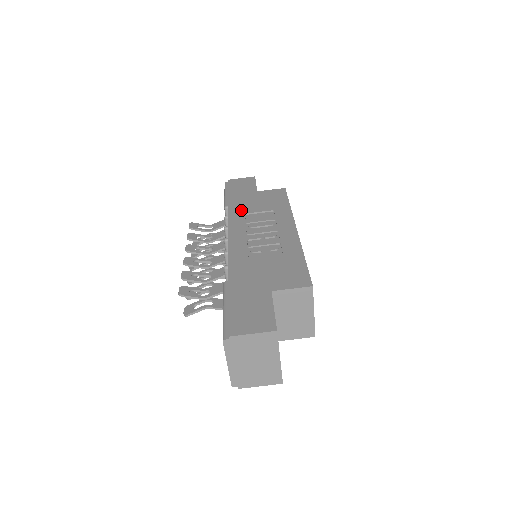
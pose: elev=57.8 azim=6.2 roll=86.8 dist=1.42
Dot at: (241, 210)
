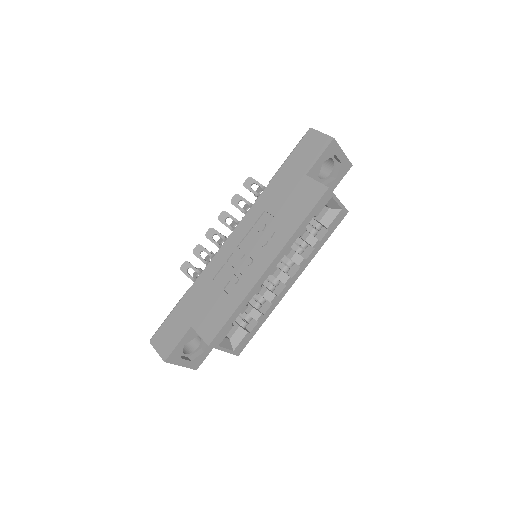
Dot at: (267, 202)
